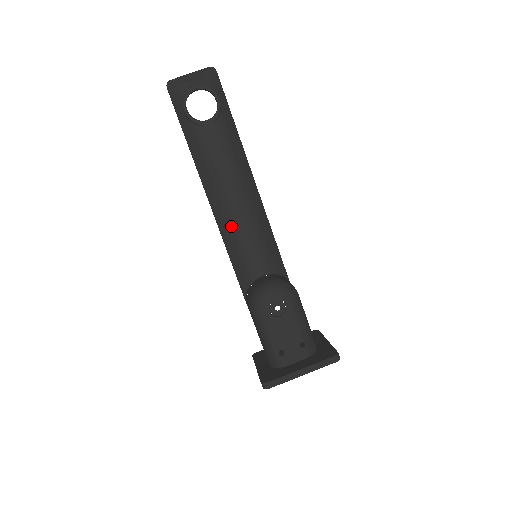
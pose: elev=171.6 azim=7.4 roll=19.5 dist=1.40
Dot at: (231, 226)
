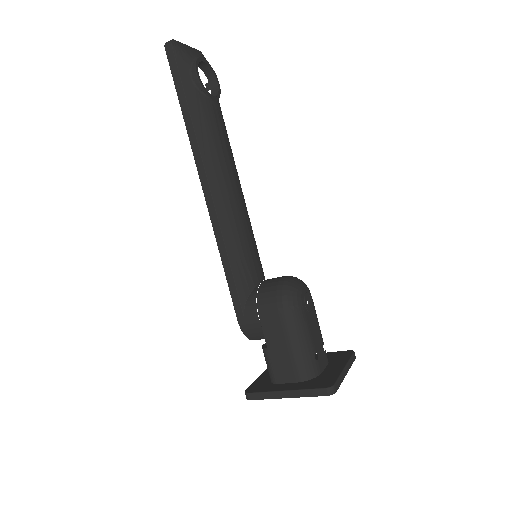
Dot at: (235, 217)
